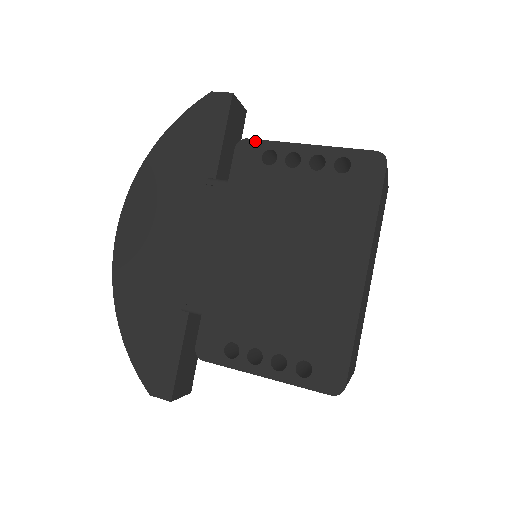
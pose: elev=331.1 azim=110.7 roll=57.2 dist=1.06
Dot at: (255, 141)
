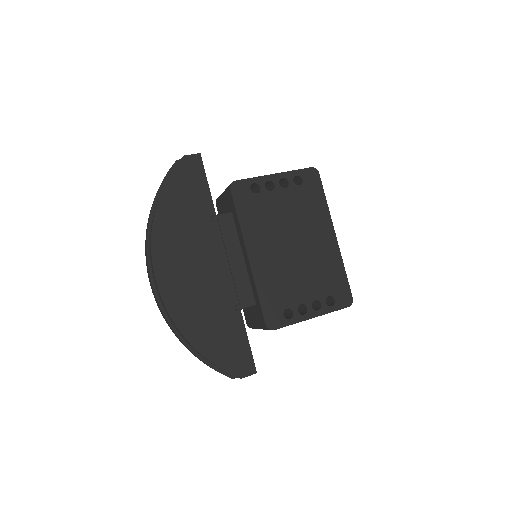
Dot at: (242, 181)
